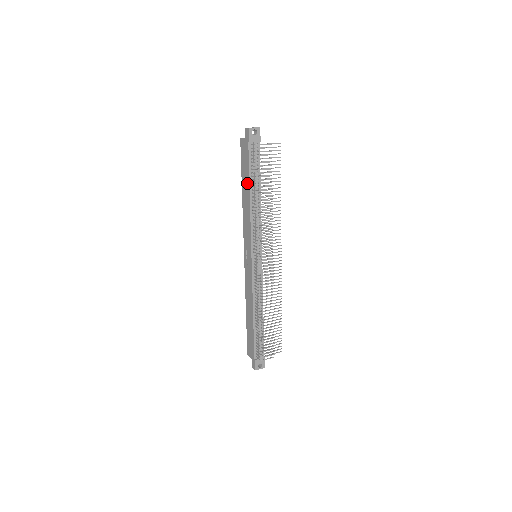
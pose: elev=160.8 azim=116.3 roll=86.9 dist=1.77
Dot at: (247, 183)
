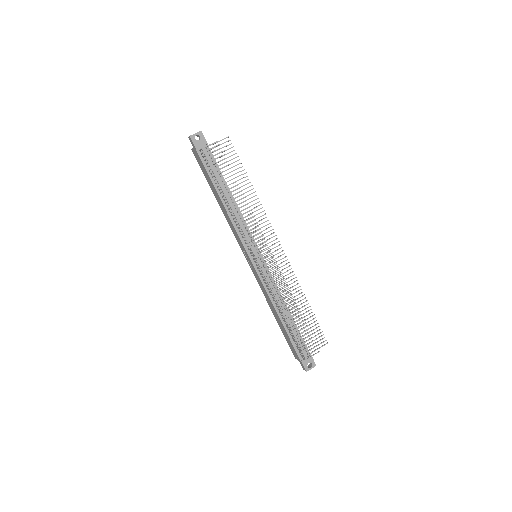
Dot at: (214, 189)
